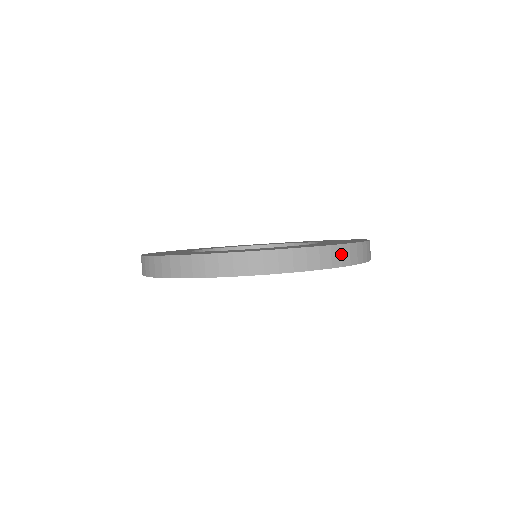
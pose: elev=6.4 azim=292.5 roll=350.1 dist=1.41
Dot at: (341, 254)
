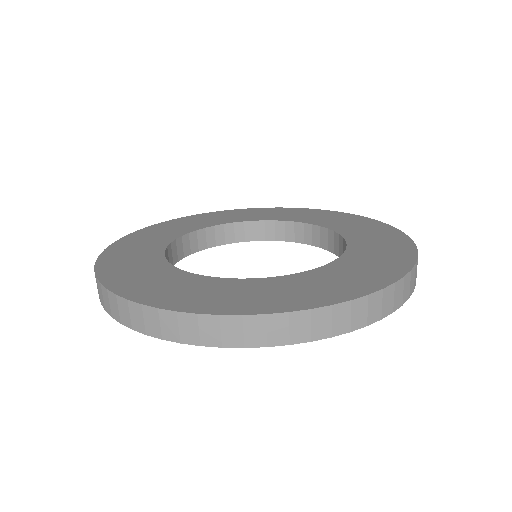
Dot at: (350, 314)
